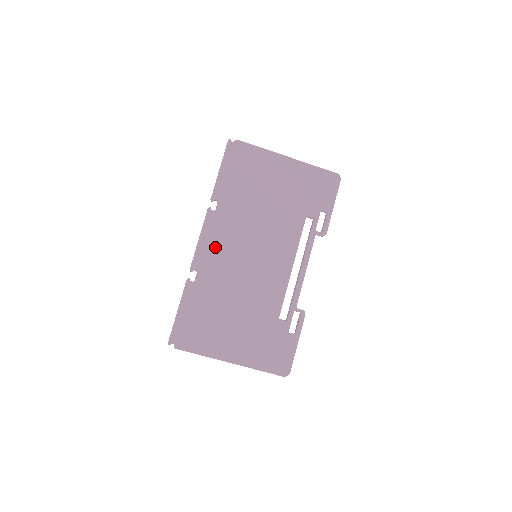
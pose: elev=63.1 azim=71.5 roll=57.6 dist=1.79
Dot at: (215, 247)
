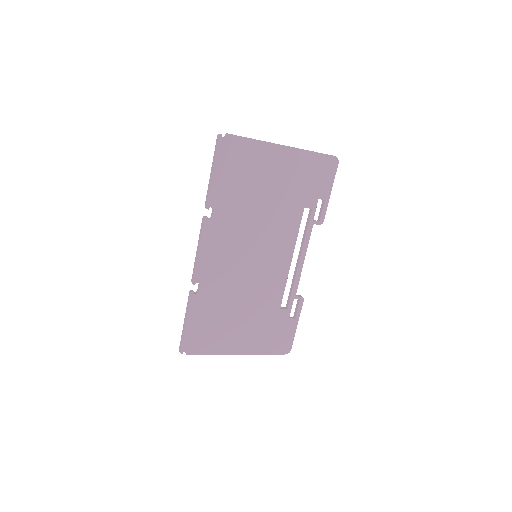
Dot at: (215, 256)
